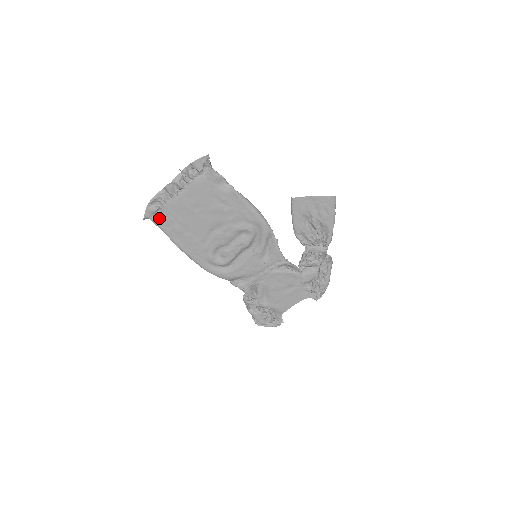
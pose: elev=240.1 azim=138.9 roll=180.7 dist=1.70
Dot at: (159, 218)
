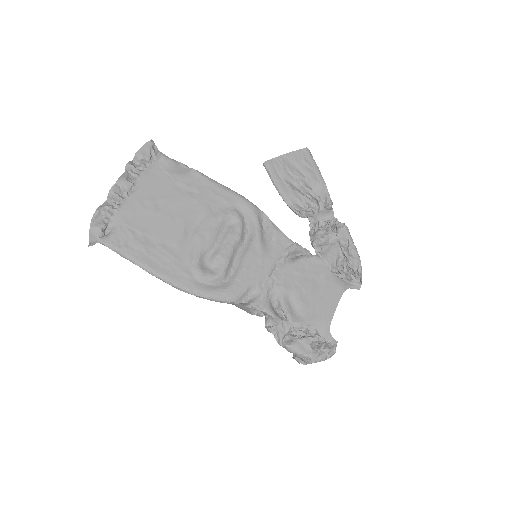
Dot at: (111, 236)
